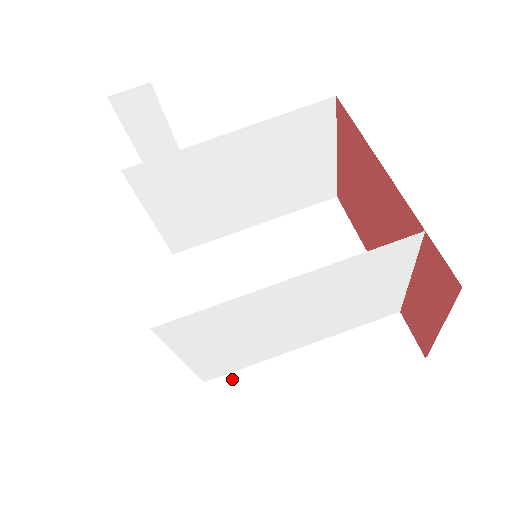
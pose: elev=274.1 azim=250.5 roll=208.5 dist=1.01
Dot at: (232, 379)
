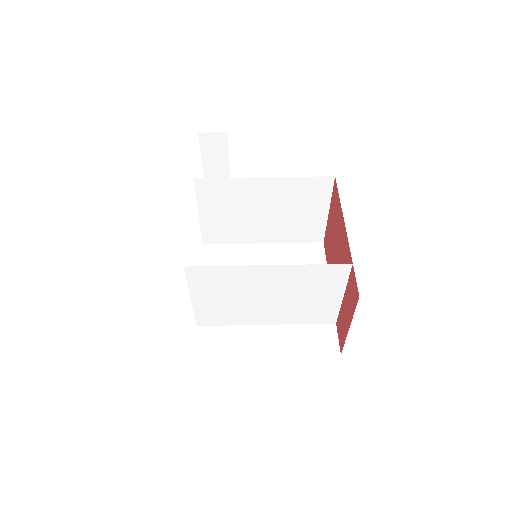
Dot at: (215, 329)
